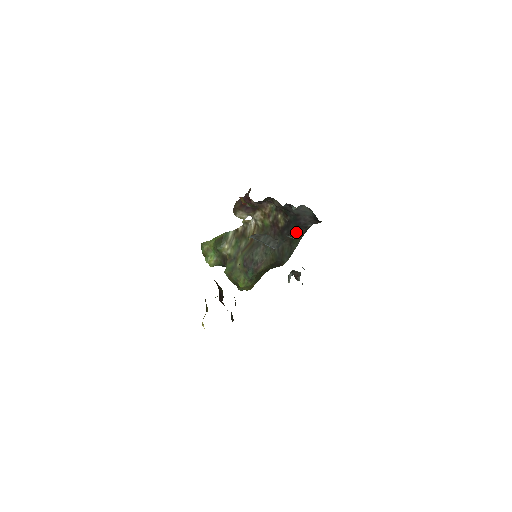
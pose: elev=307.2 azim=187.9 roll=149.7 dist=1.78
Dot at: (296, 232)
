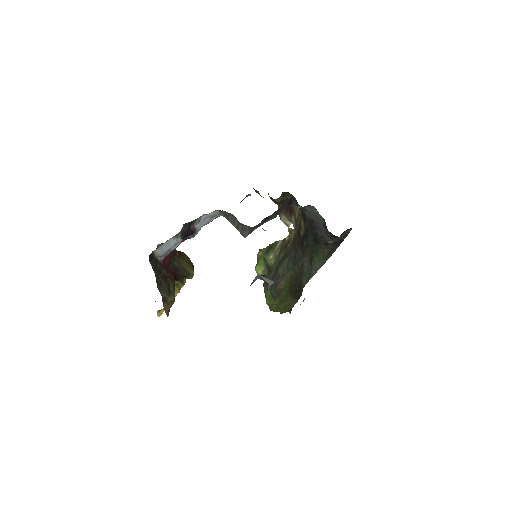
Dot at: (316, 247)
